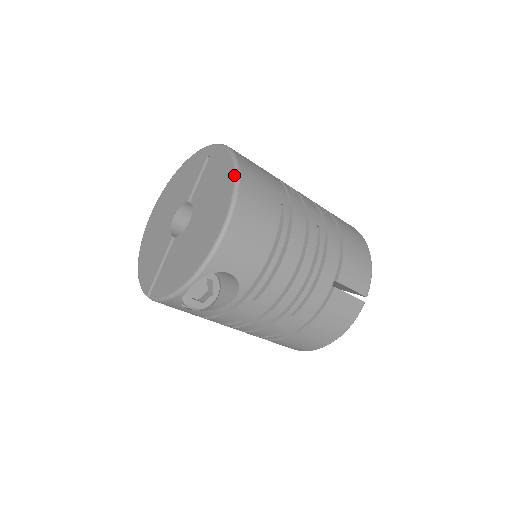
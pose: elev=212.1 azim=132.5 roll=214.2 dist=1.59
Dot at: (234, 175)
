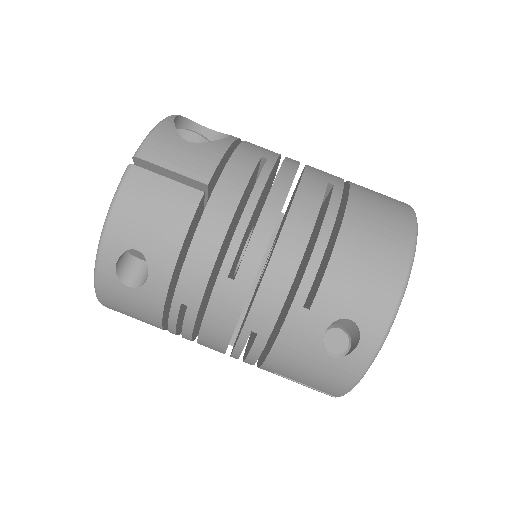
Dot at: occluded
